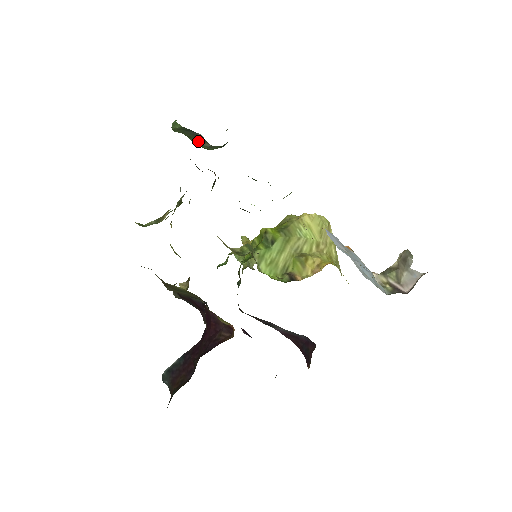
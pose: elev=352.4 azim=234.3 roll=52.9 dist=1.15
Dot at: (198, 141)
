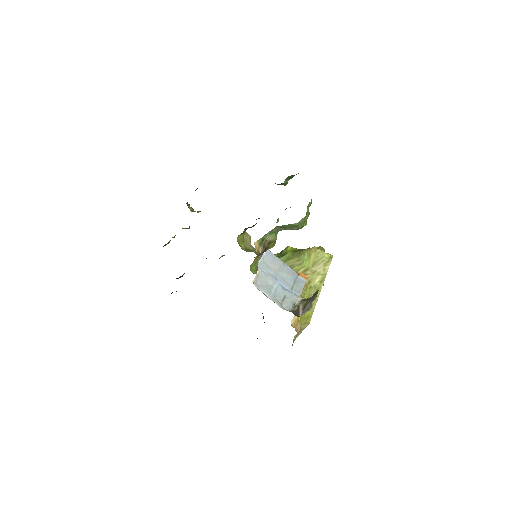
Dot at: occluded
